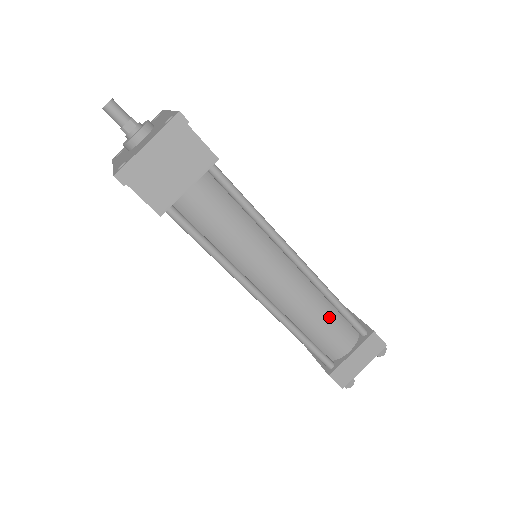
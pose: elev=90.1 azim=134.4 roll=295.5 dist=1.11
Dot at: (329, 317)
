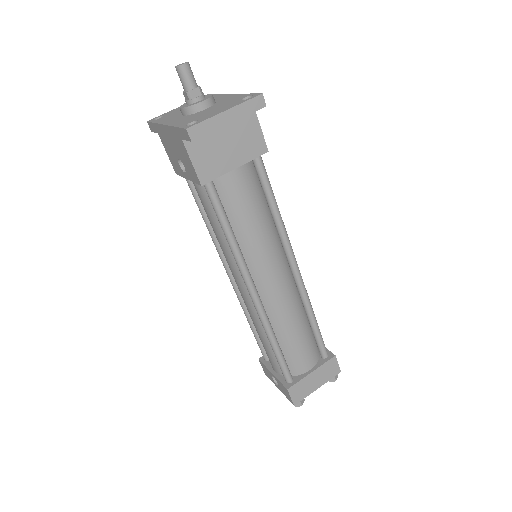
Dot at: (304, 332)
